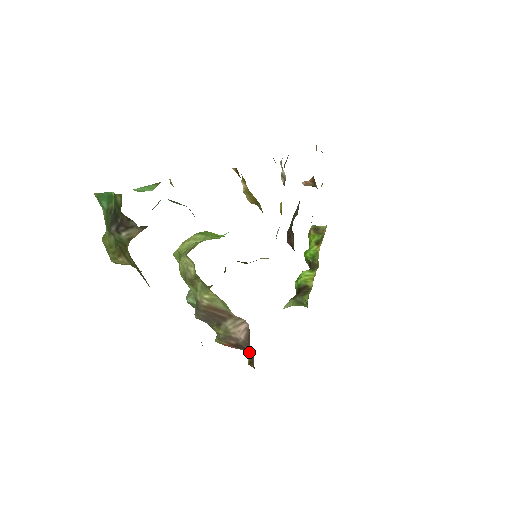
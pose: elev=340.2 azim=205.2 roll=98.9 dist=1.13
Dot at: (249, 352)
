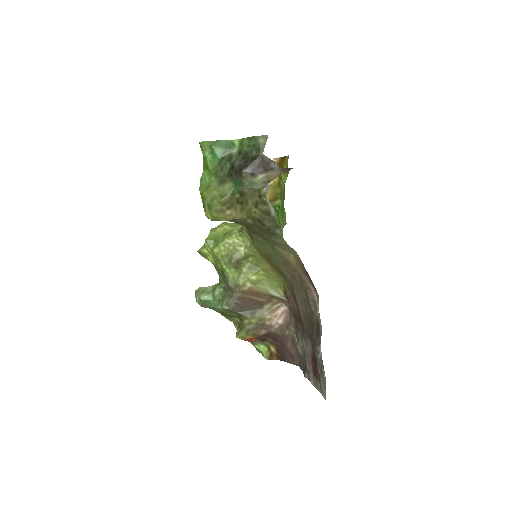
Dot at: (281, 339)
